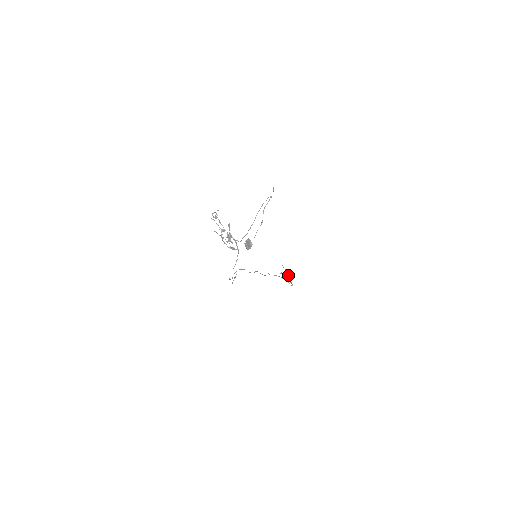
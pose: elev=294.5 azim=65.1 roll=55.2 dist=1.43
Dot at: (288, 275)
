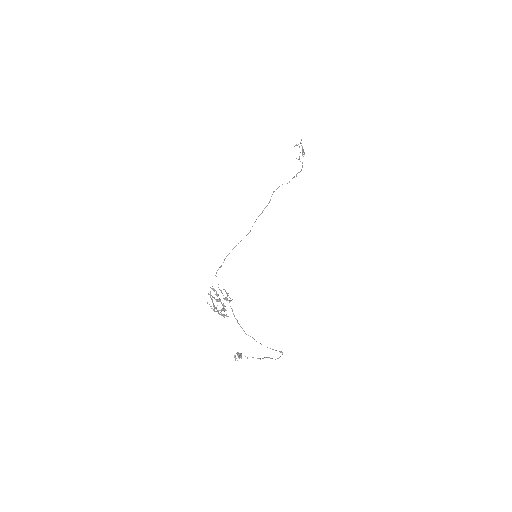
Dot at: (302, 152)
